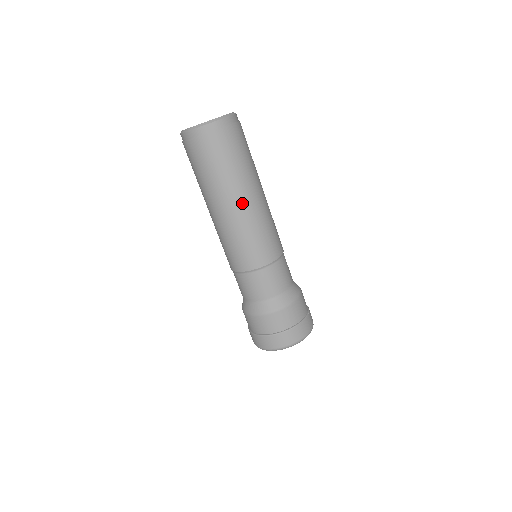
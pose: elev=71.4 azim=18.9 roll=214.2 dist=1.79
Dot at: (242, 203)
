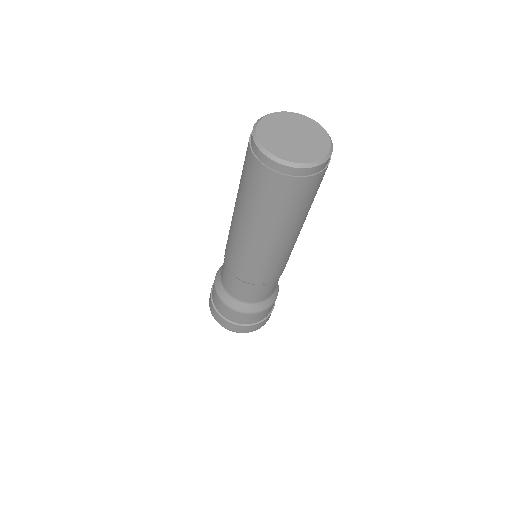
Dot at: (249, 232)
